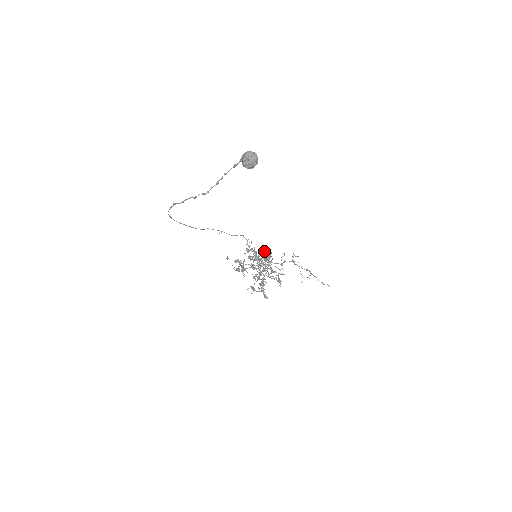
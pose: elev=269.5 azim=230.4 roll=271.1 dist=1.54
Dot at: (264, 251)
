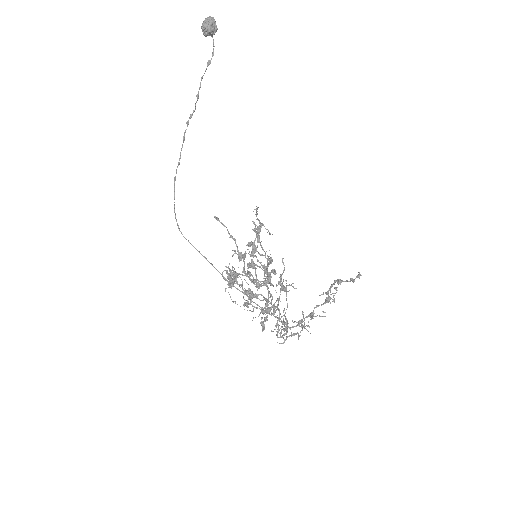
Dot at: occluded
